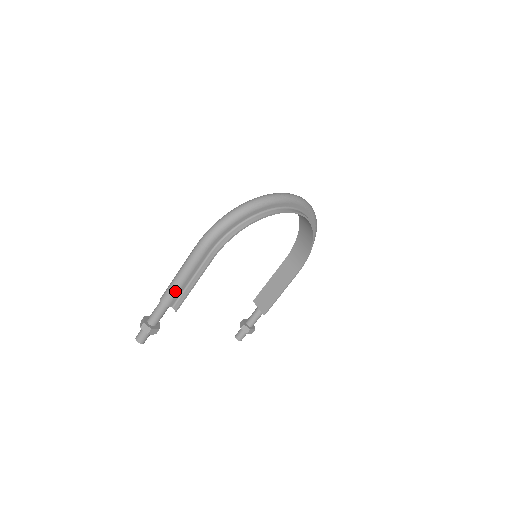
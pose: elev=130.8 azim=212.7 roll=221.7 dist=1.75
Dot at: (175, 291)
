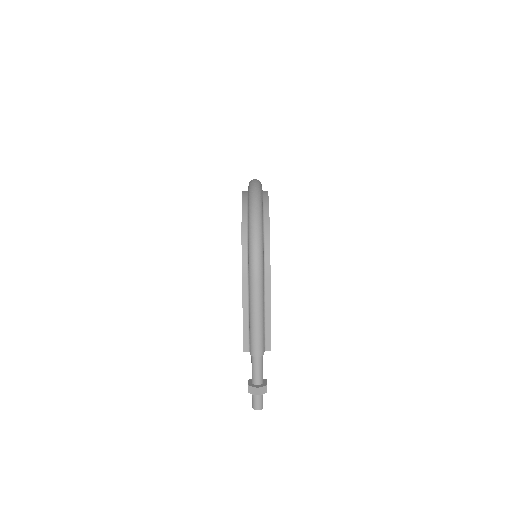
Dot at: (263, 335)
